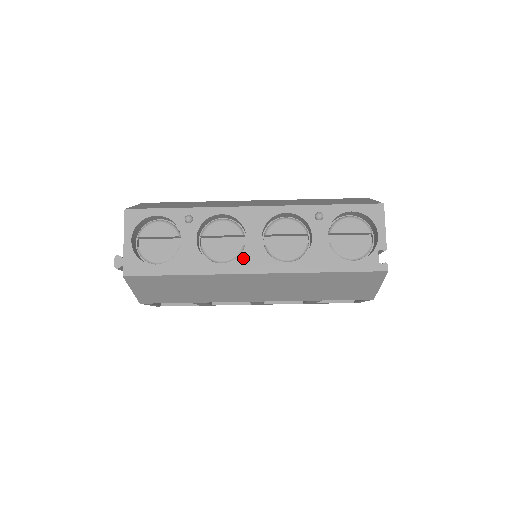
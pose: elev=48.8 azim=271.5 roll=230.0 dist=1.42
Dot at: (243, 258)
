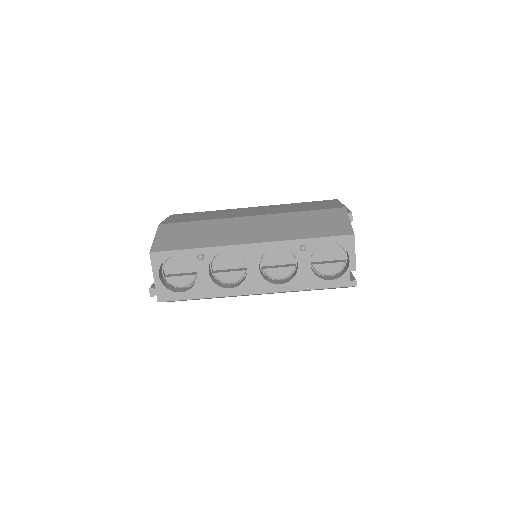
Dot at: (246, 284)
